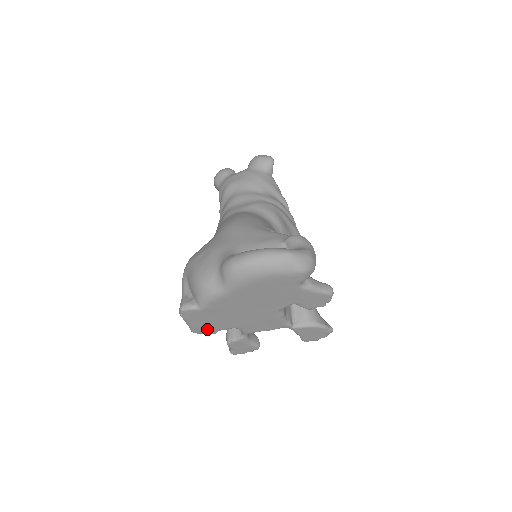
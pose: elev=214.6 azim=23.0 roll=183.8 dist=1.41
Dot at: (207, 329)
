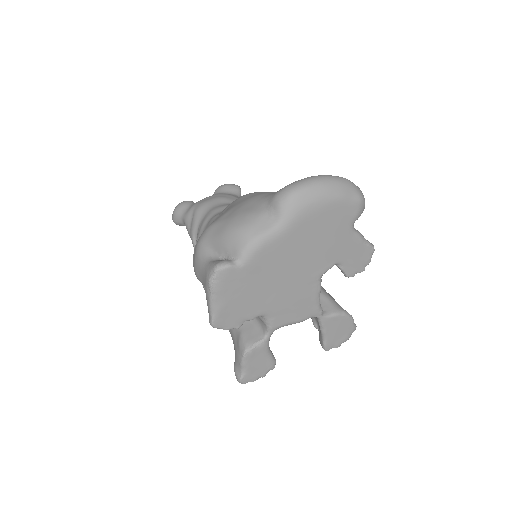
Dot at: (233, 316)
